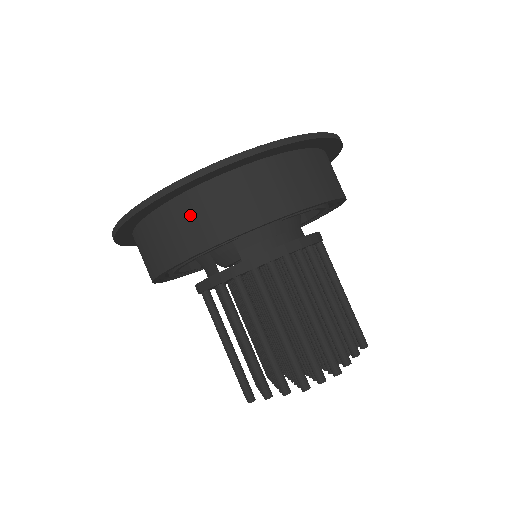
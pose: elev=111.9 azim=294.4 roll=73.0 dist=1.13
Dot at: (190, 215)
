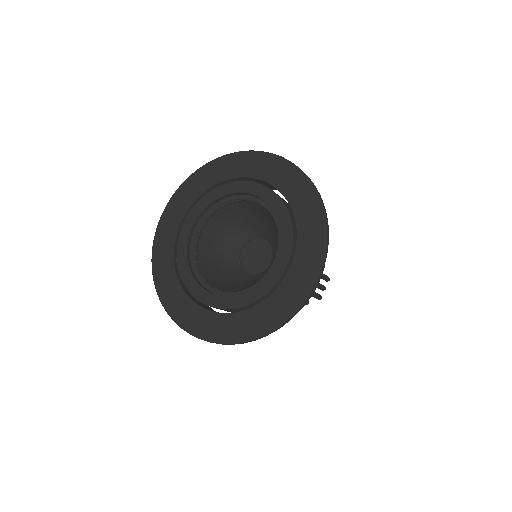
Dot at: occluded
